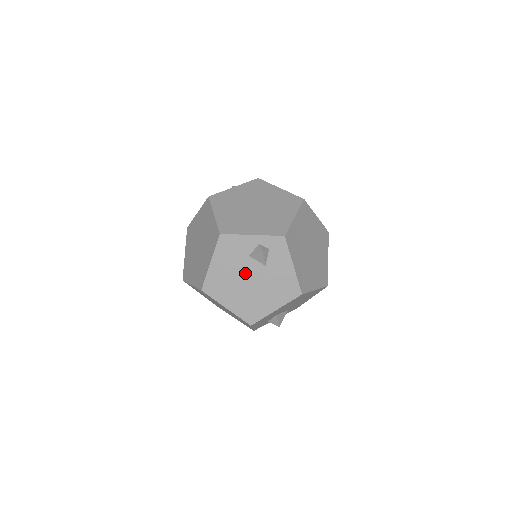
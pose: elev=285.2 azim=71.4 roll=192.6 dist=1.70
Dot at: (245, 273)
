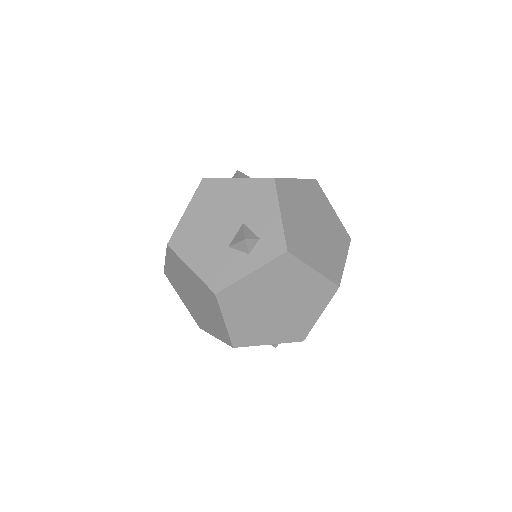
Dot at: occluded
